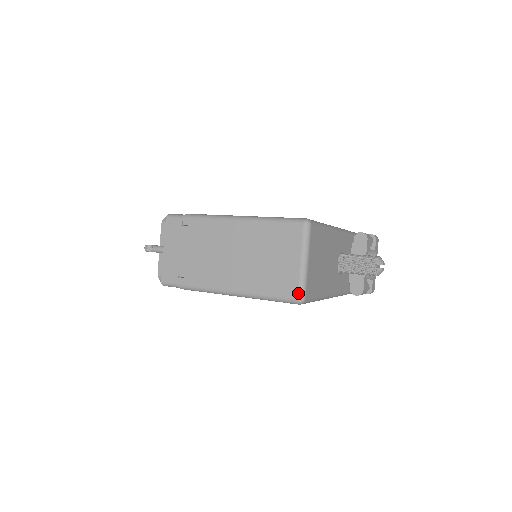
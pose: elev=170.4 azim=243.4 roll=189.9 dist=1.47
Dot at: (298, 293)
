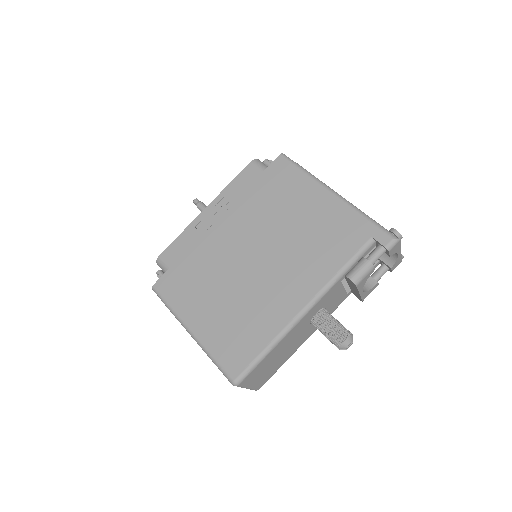
Dot at: occluded
